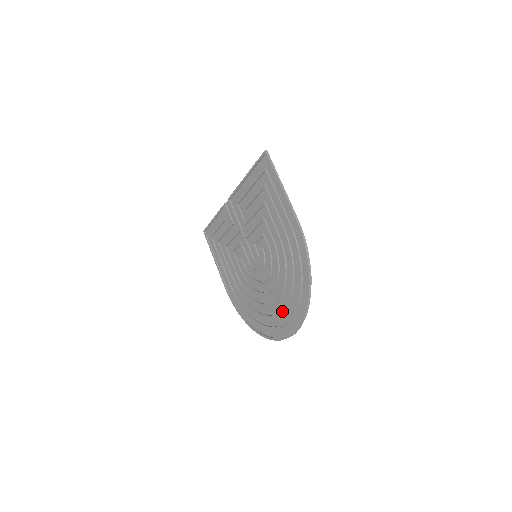
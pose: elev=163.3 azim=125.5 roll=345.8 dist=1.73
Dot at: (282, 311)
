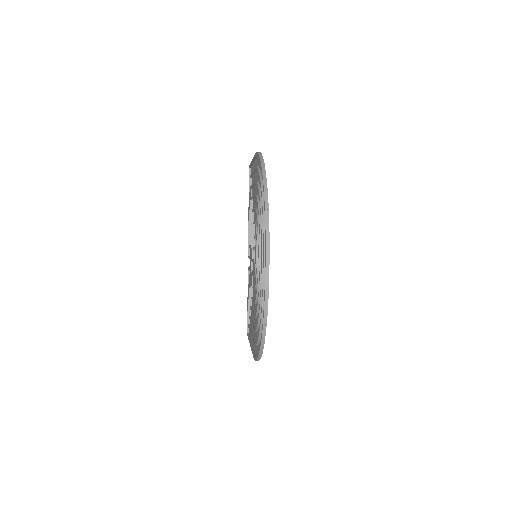
Dot at: (261, 250)
